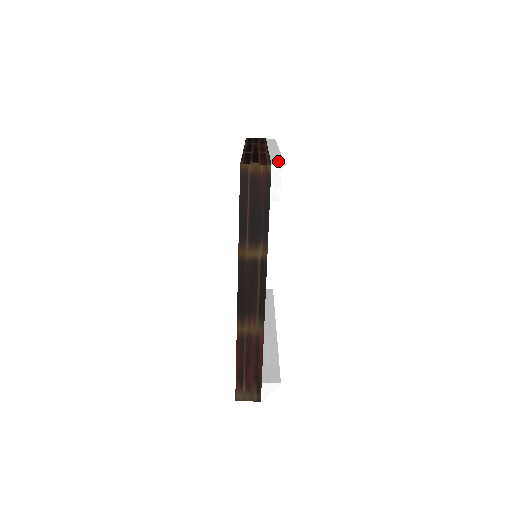
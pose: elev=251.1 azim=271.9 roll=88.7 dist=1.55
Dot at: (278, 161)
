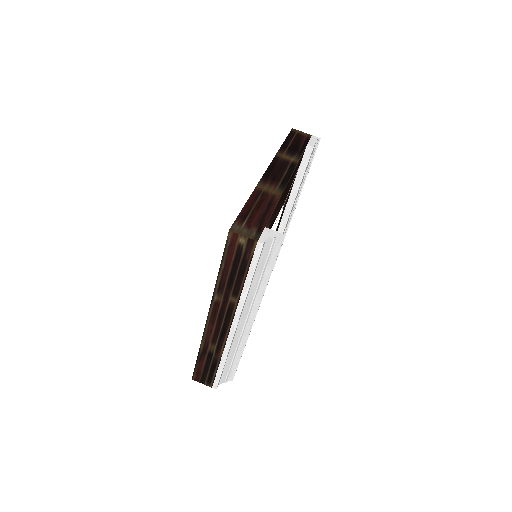
Dot at: occluded
